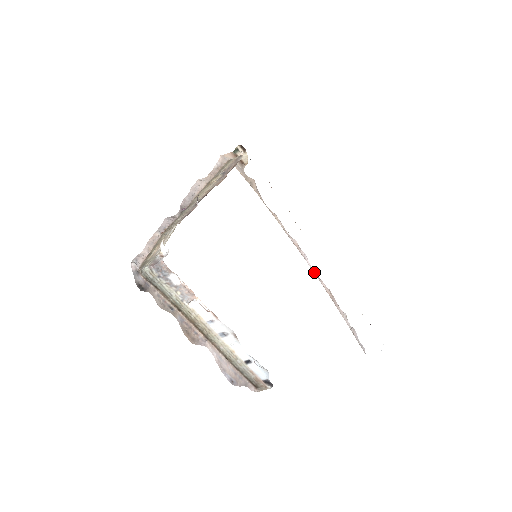
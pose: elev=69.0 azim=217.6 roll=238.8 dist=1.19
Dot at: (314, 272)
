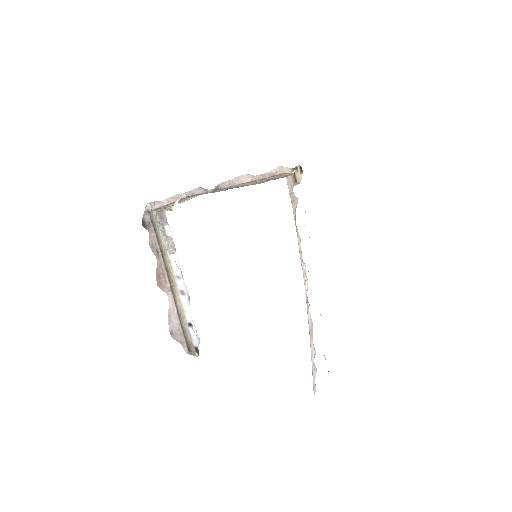
Dot at: (307, 301)
